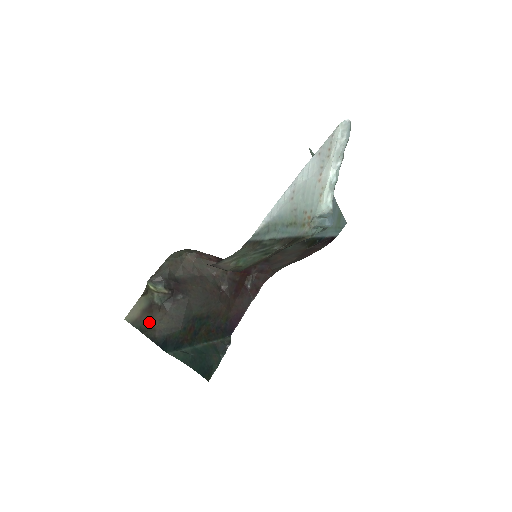
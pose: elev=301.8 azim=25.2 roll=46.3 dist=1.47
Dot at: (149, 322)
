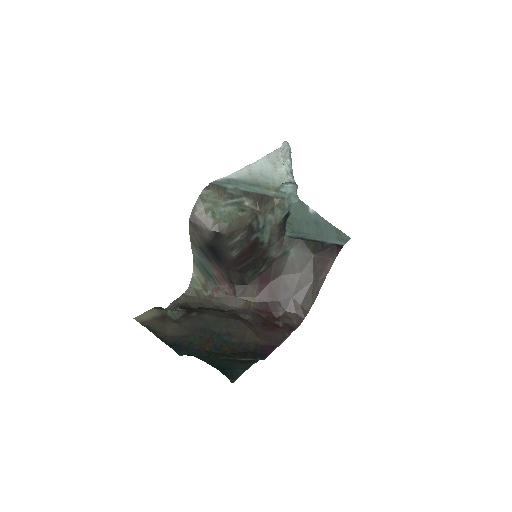
Dot at: (160, 328)
